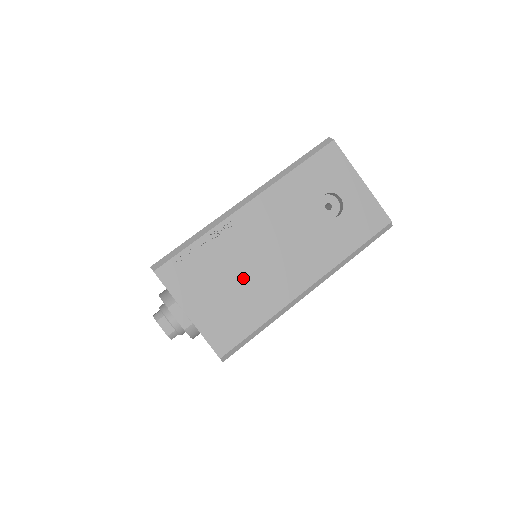
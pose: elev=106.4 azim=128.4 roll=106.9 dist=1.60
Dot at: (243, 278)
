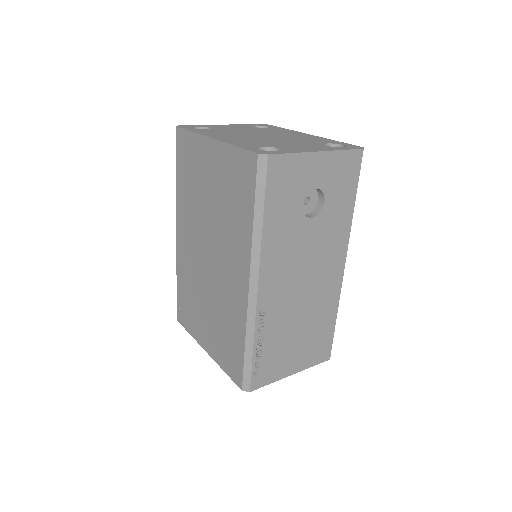
Dot at: (302, 320)
